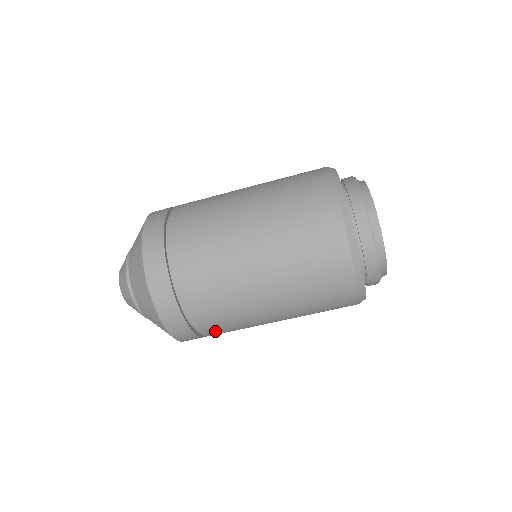
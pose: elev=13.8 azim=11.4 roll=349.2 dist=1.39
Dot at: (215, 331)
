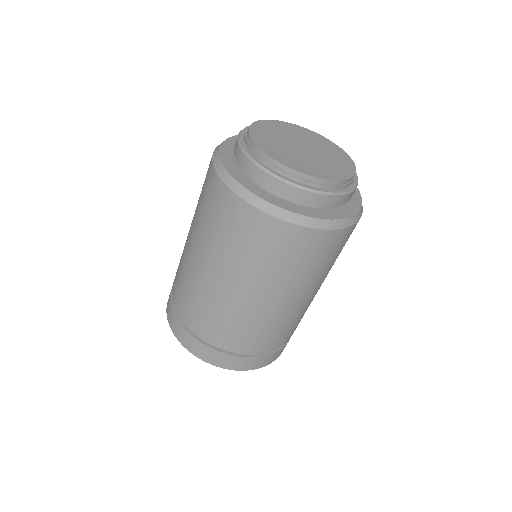
Dot at: (276, 342)
